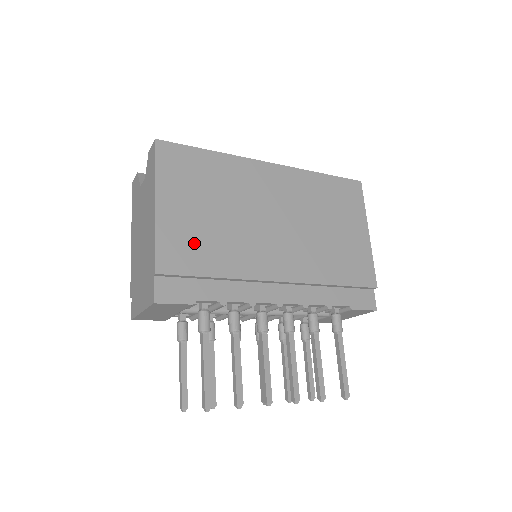
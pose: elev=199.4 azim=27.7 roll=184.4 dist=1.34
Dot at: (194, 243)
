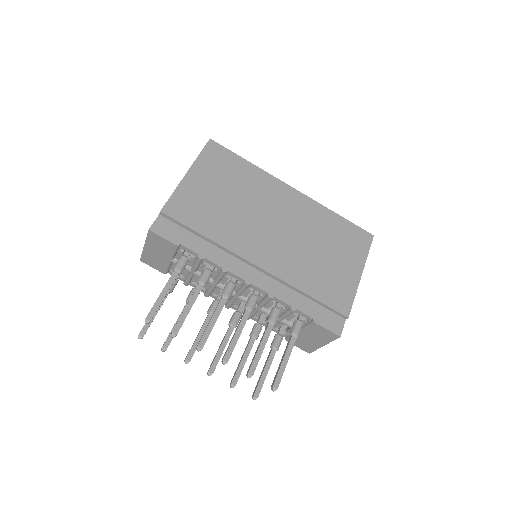
Dot at: (200, 208)
